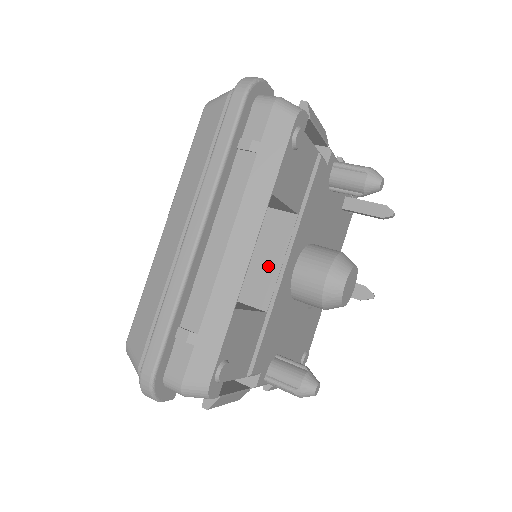
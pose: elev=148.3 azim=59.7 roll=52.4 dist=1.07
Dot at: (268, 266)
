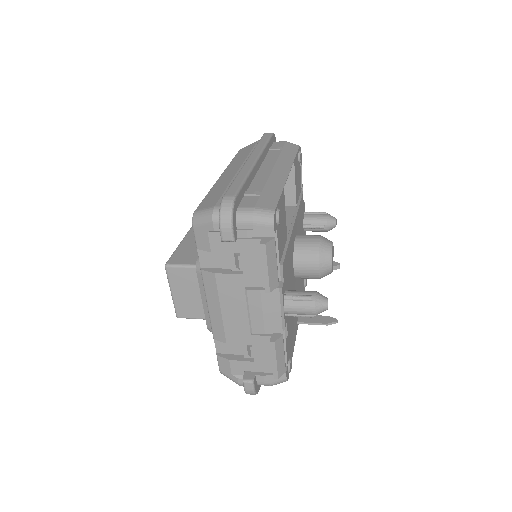
Dot at: occluded
